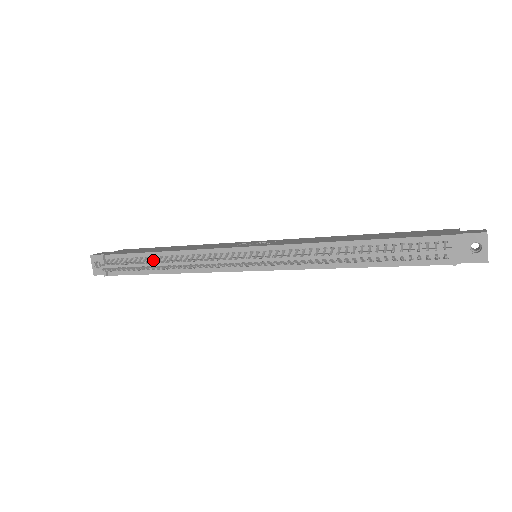
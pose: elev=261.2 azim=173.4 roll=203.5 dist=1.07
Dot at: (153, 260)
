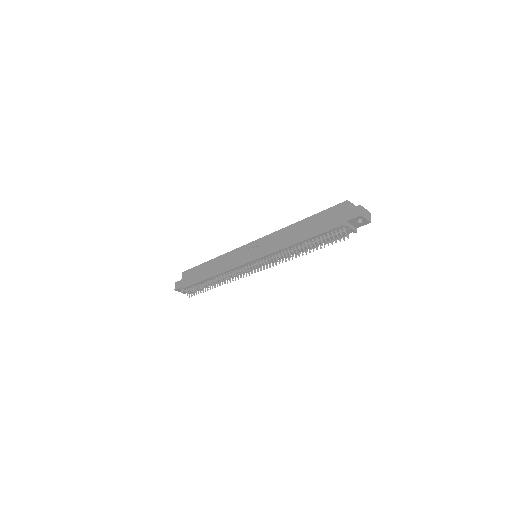
Dot at: occluded
